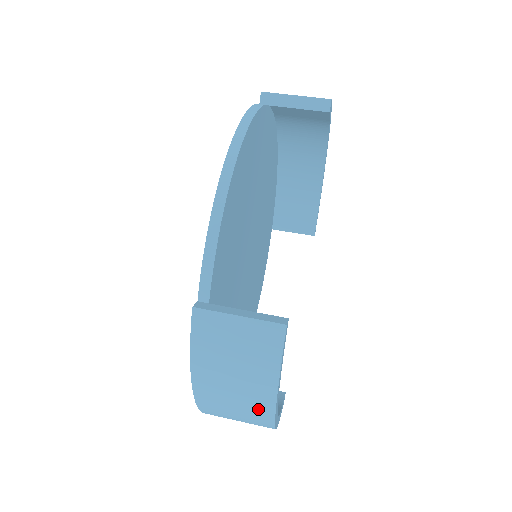
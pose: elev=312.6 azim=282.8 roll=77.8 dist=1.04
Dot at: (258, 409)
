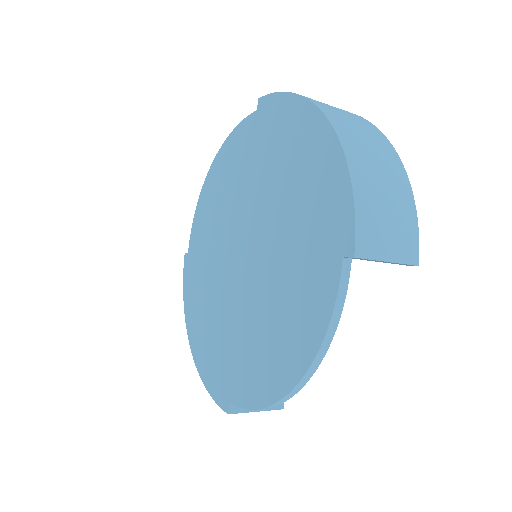
Dot at: (352, 114)
